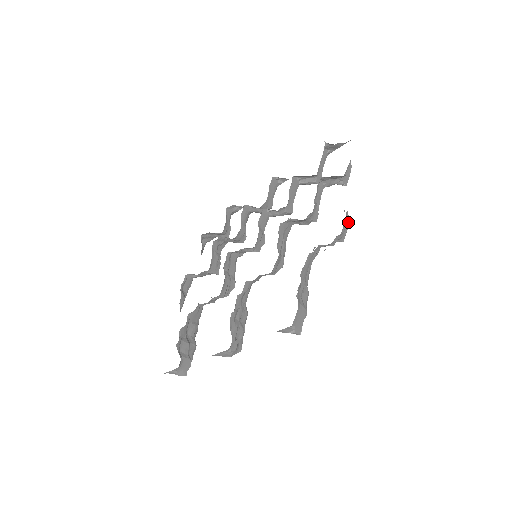
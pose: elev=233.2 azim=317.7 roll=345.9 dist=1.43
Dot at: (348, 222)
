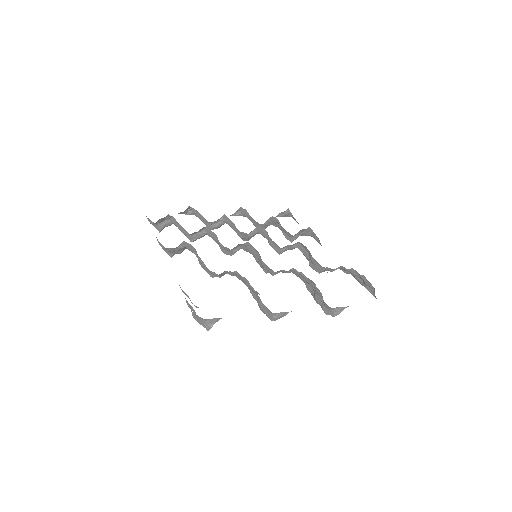
Dot at: occluded
